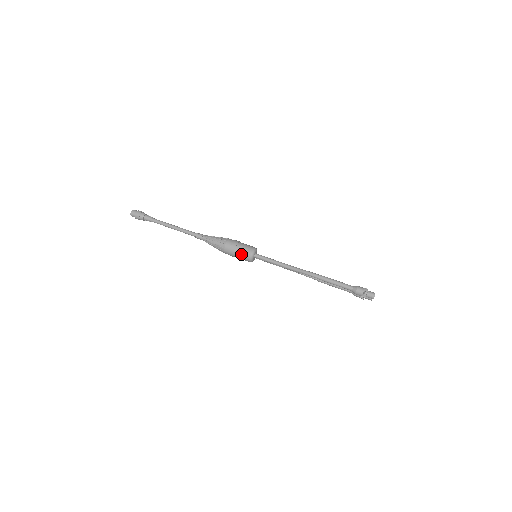
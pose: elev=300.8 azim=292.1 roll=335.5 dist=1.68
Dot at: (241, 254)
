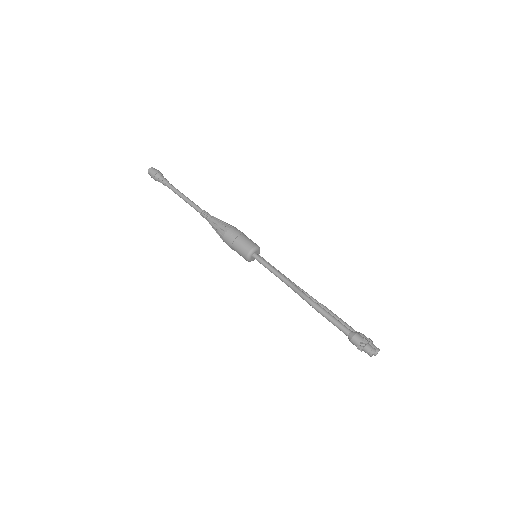
Dot at: (238, 249)
